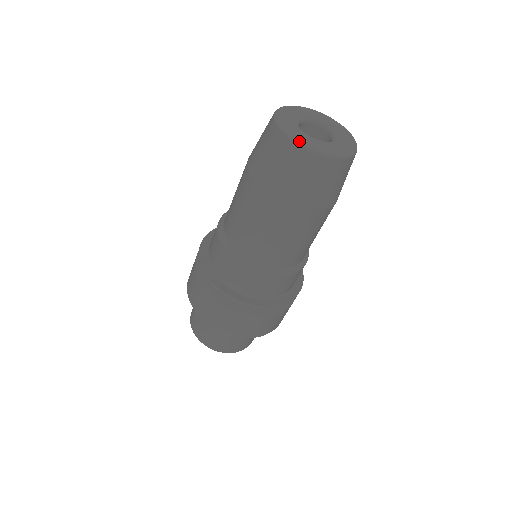
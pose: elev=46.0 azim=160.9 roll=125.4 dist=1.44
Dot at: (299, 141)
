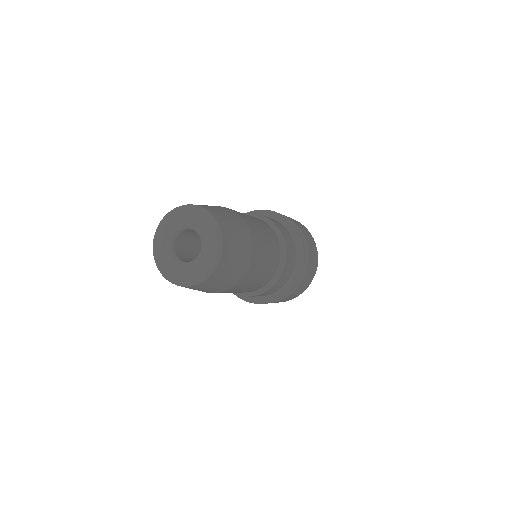
Dot at: (156, 260)
